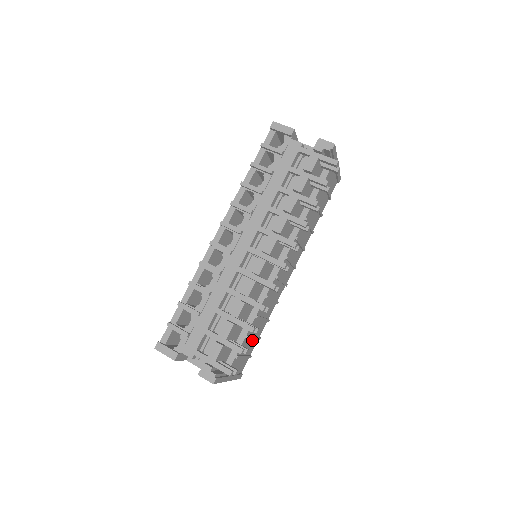
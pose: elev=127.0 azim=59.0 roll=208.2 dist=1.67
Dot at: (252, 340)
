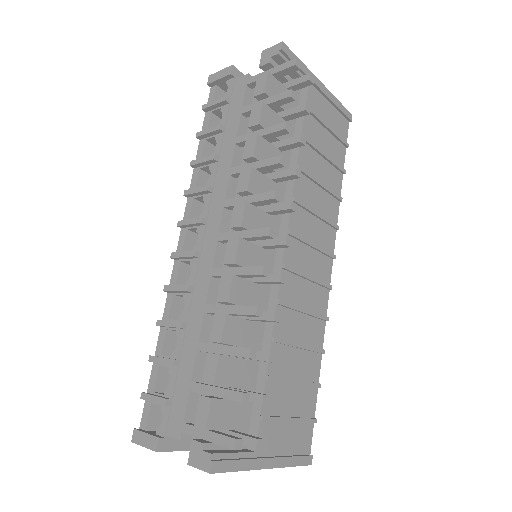
Dot at: (297, 388)
